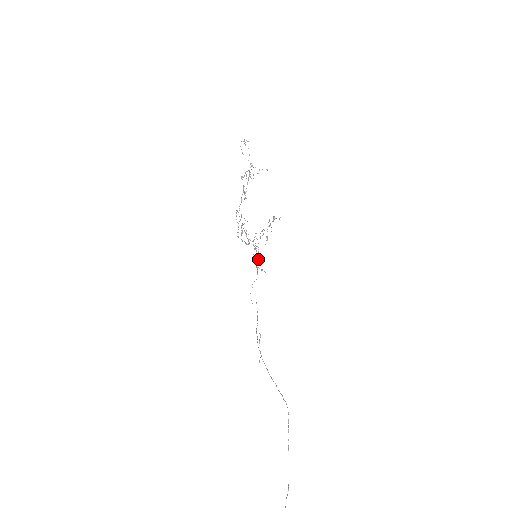
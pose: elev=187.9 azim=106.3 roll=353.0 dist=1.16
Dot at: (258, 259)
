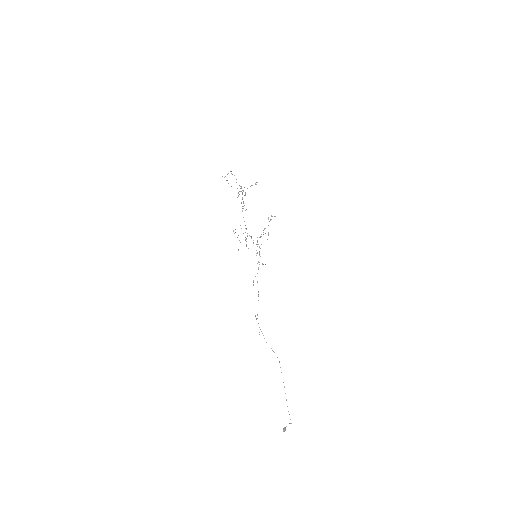
Dot at: occluded
